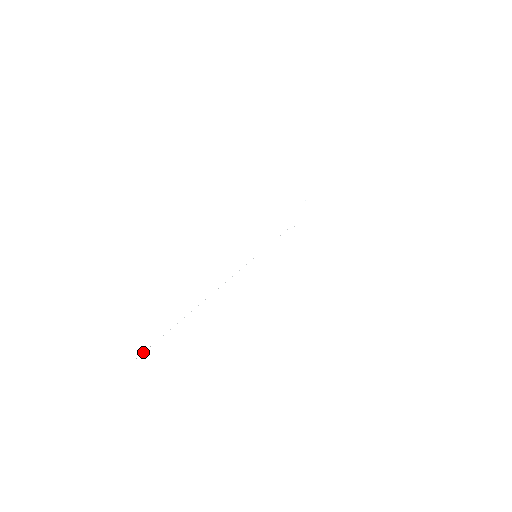
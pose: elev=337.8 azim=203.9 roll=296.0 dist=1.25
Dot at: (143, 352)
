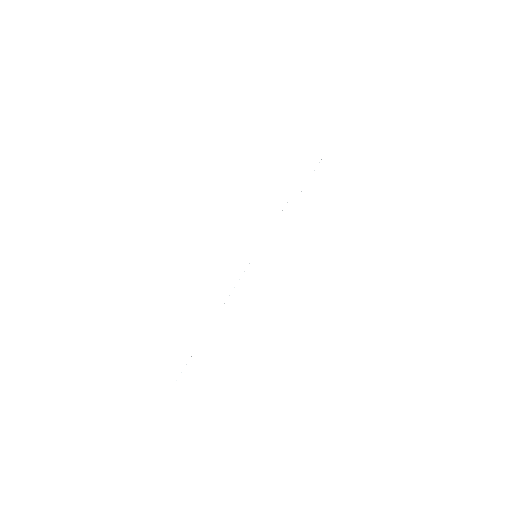
Dot at: occluded
